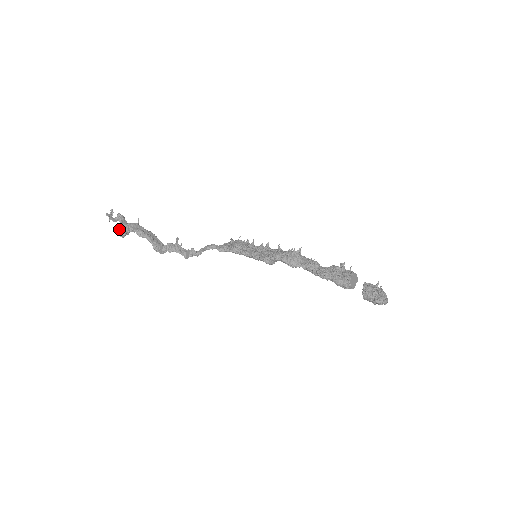
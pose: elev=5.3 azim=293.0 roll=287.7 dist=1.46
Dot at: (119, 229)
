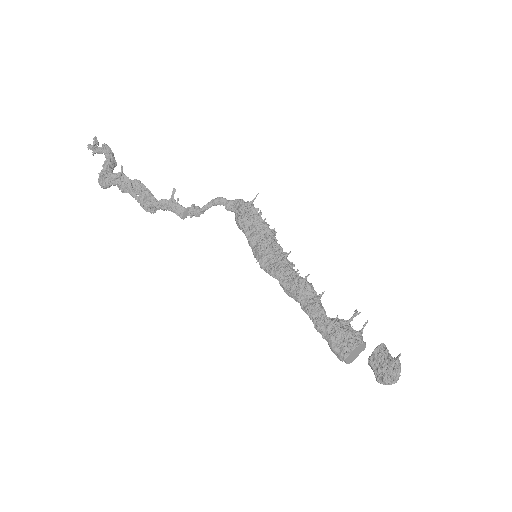
Dot at: (100, 178)
